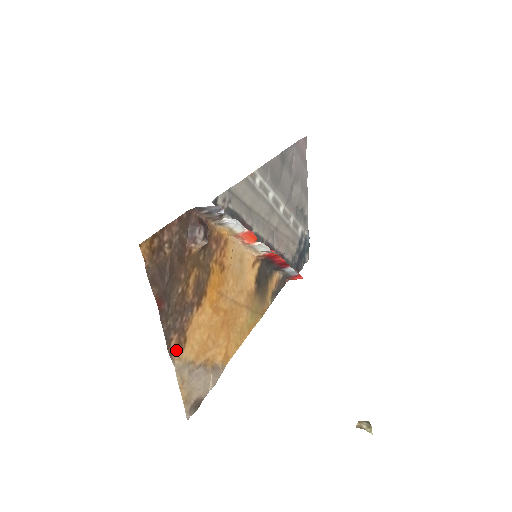
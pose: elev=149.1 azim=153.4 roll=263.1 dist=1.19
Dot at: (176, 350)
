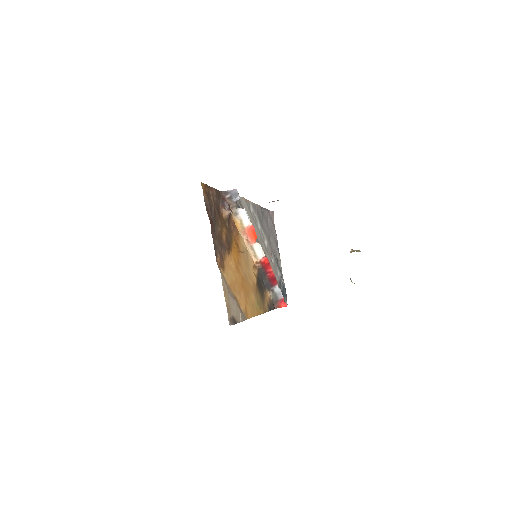
Dot at: (219, 267)
